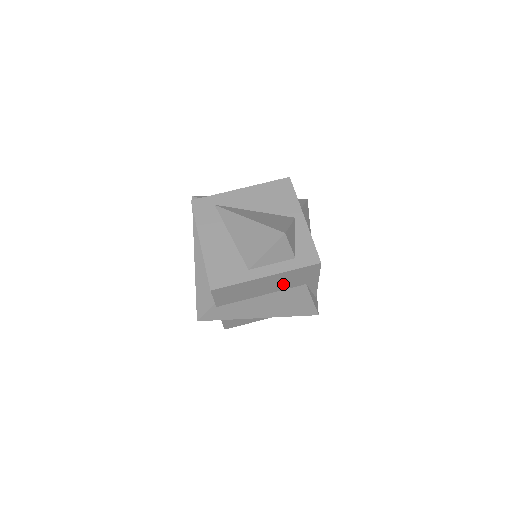
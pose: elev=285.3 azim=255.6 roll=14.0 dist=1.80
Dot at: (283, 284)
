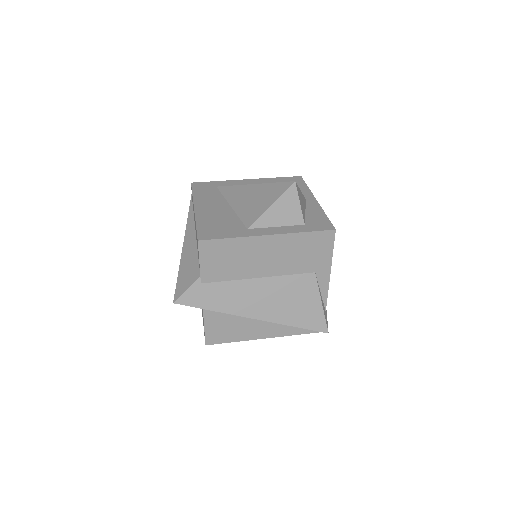
Dot at: (287, 261)
